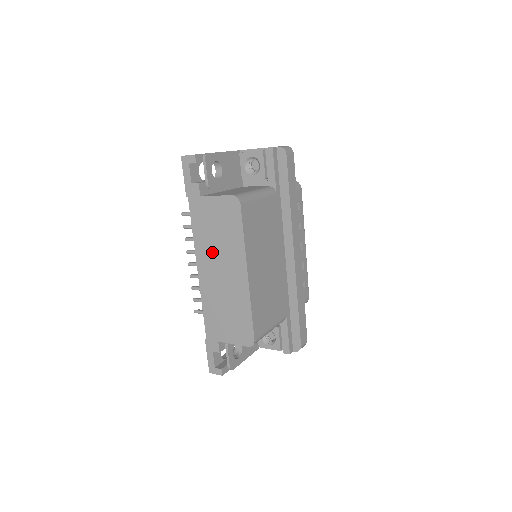
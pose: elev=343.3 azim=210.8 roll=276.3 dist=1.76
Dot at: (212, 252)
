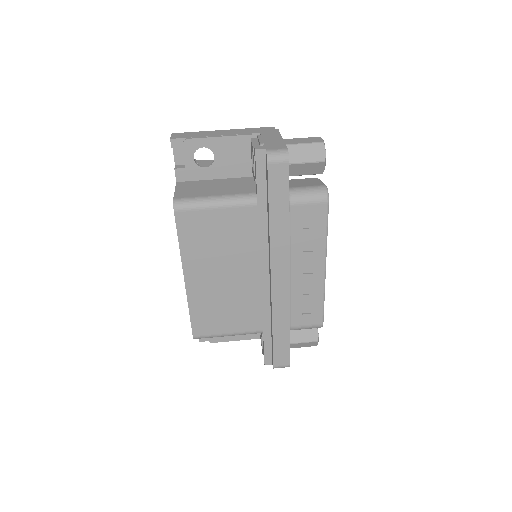
Dot at: occluded
